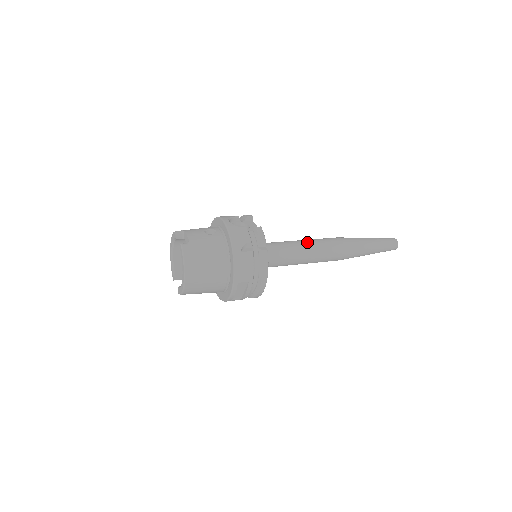
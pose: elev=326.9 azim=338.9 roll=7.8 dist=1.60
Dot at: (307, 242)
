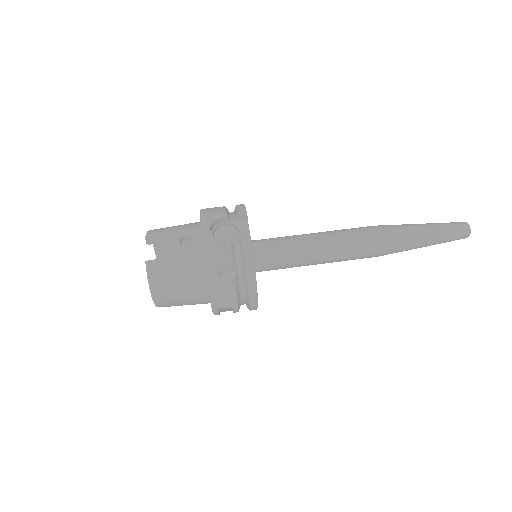
Dot at: (327, 240)
